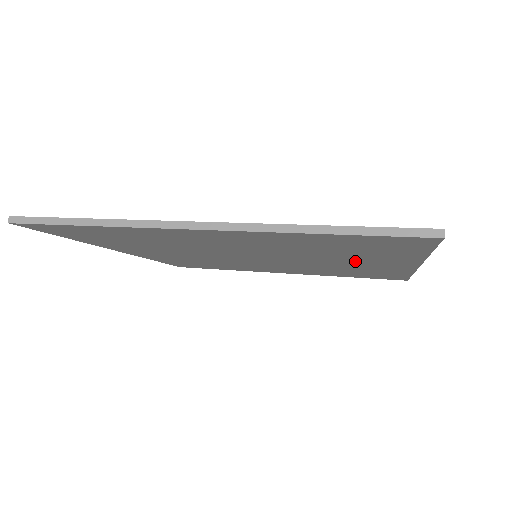
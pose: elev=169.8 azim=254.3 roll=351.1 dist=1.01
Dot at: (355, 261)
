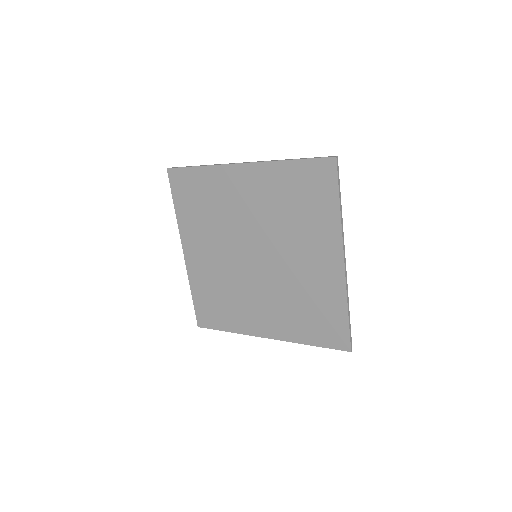
Dot at: (308, 247)
